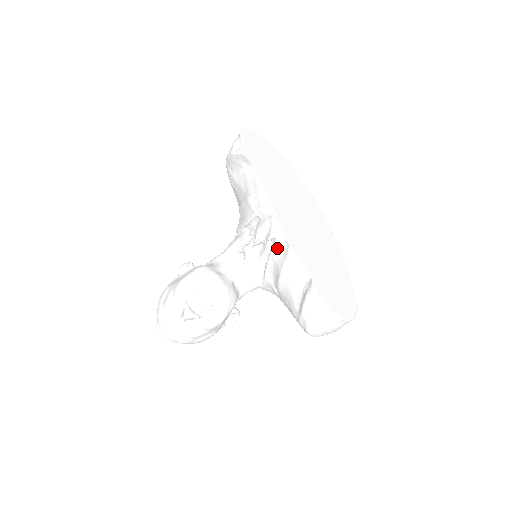
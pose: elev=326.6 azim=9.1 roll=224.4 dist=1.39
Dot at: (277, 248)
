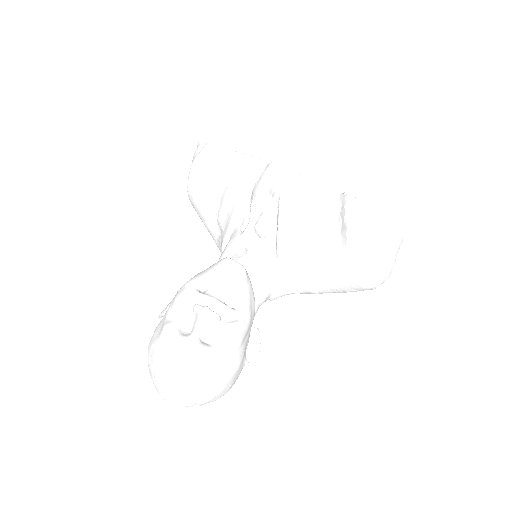
Dot at: (286, 195)
